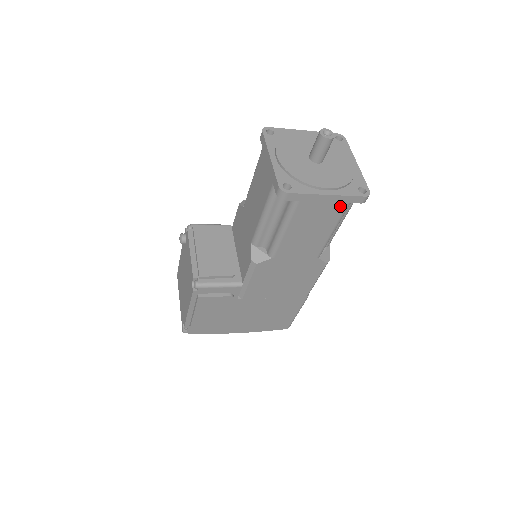
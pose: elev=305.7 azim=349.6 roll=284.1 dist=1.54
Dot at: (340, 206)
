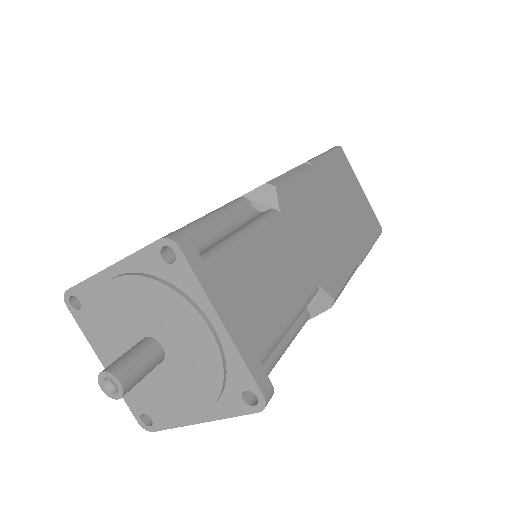
Dot at: occluded
